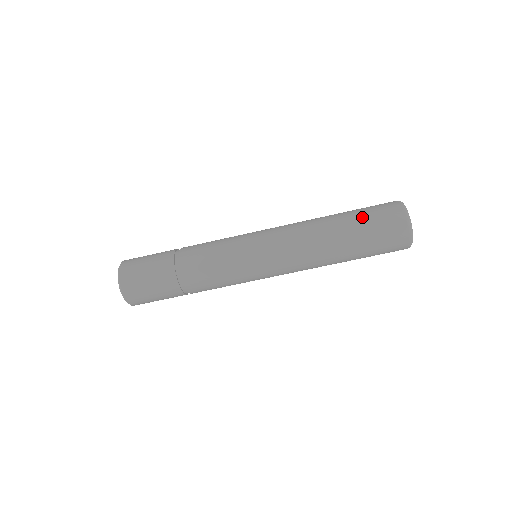
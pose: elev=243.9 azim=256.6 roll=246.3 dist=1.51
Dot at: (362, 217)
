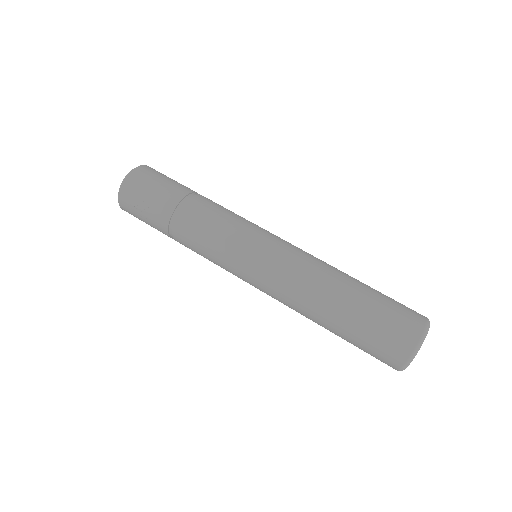
Dot at: occluded
